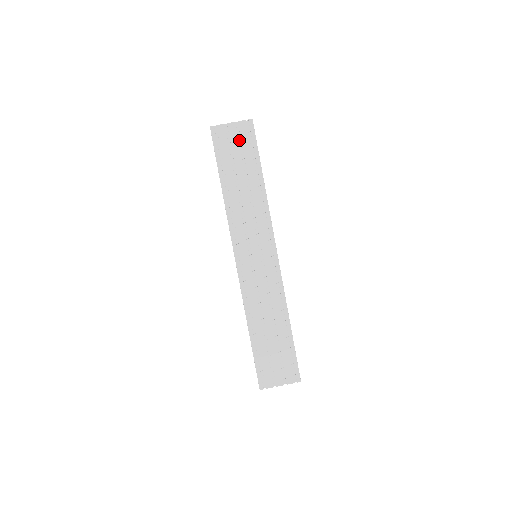
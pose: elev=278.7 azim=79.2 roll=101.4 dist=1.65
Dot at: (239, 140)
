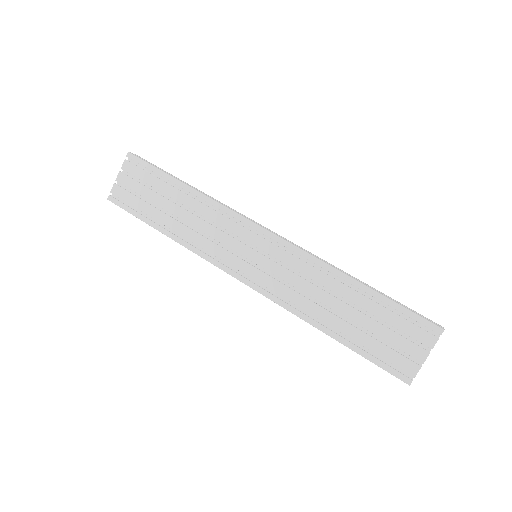
Dot at: (138, 181)
